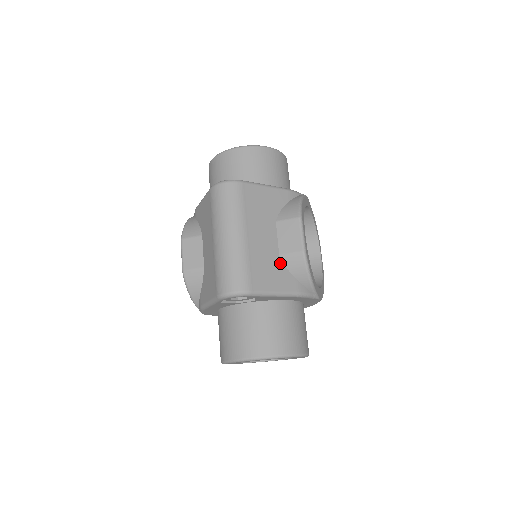
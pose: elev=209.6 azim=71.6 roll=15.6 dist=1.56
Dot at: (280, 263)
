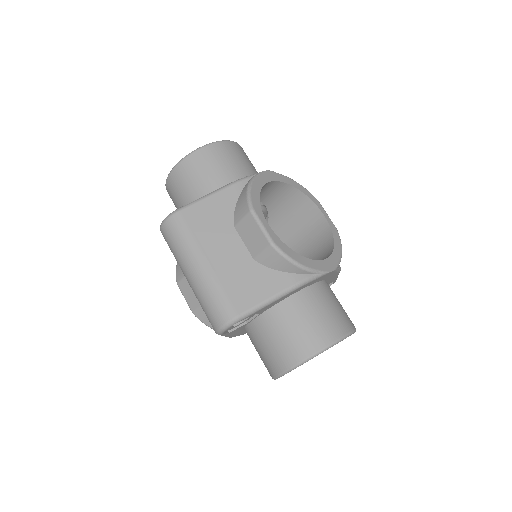
Dot at: (258, 267)
